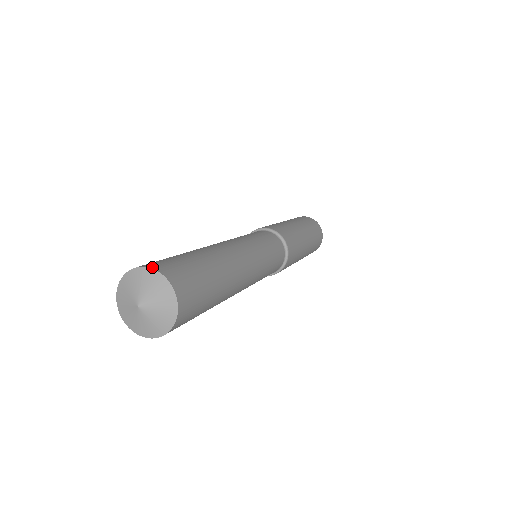
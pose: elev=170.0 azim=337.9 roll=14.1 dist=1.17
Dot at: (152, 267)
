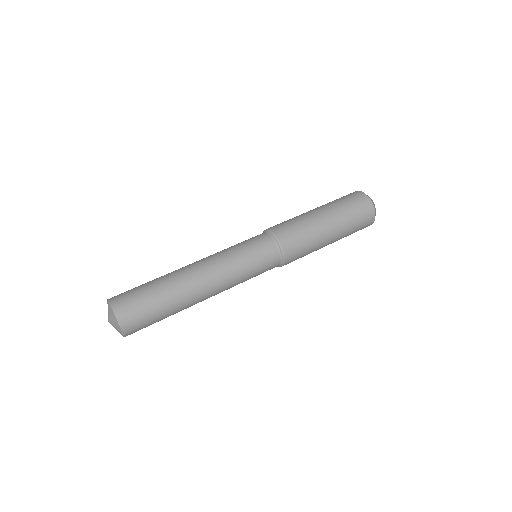
Dot at: (109, 299)
